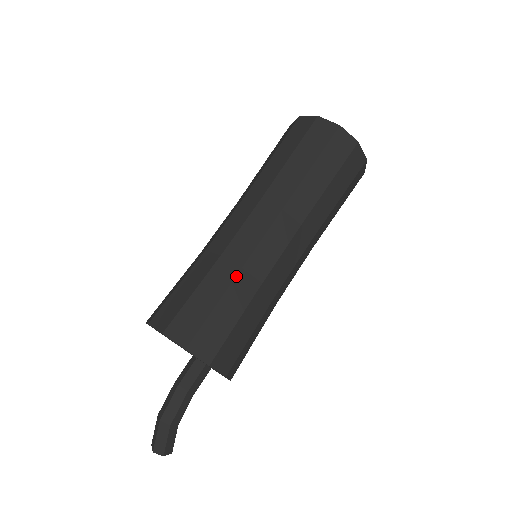
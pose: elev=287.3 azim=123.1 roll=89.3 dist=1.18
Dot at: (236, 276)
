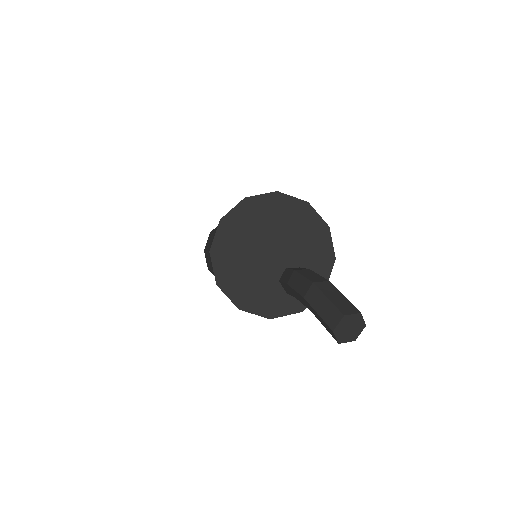
Dot at: occluded
